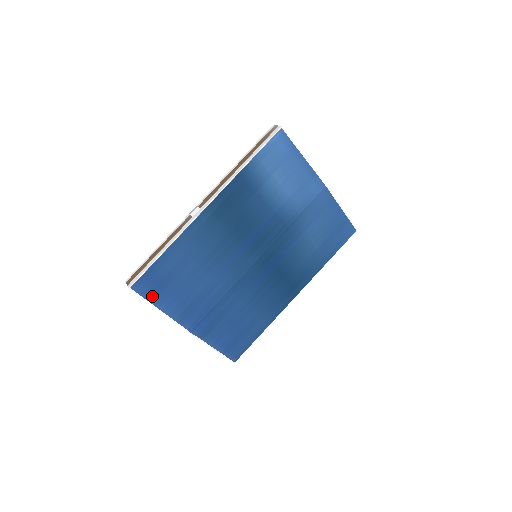
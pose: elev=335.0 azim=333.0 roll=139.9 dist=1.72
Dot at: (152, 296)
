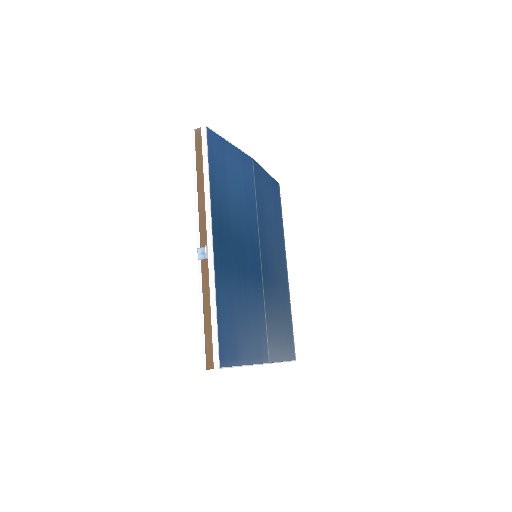
Dot at: (235, 359)
